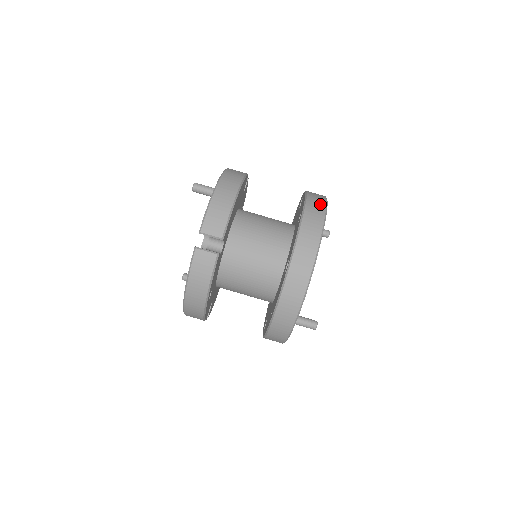
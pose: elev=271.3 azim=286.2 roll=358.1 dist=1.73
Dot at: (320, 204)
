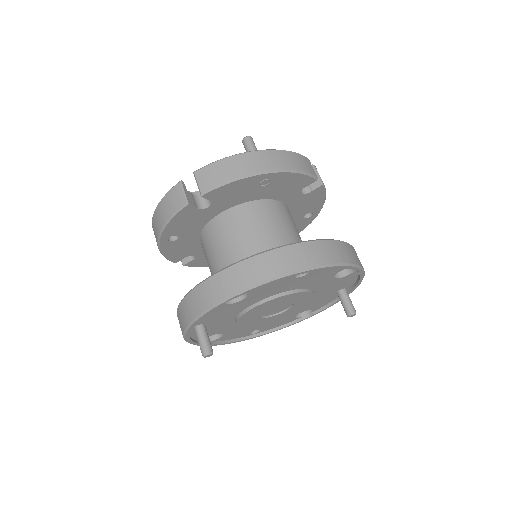
Dot at: (321, 257)
